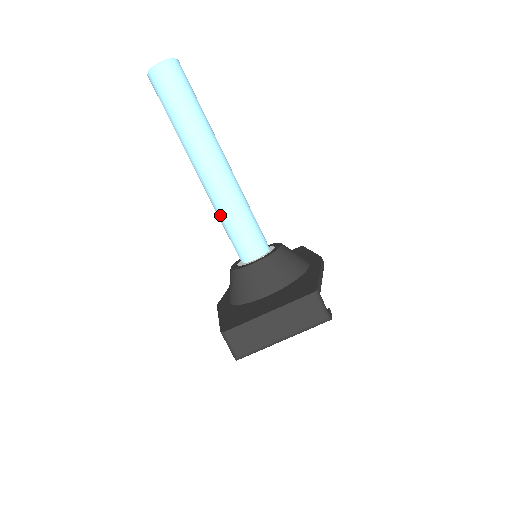
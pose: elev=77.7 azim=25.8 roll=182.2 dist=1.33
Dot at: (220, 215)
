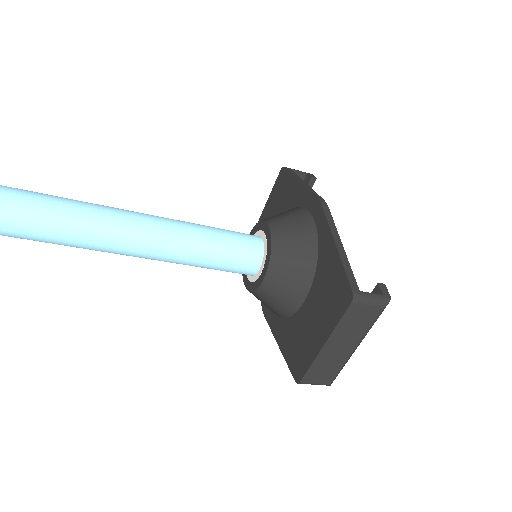
Dot at: occluded
